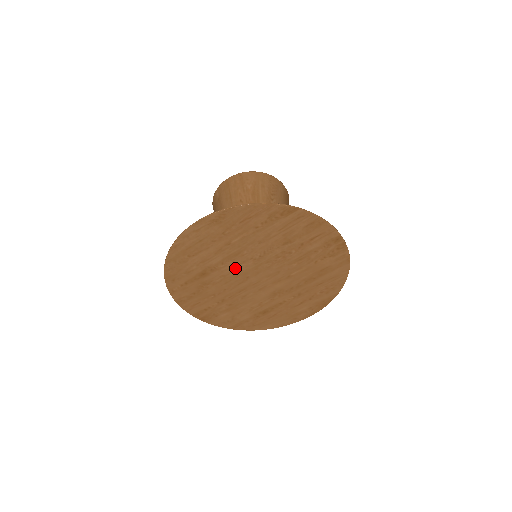
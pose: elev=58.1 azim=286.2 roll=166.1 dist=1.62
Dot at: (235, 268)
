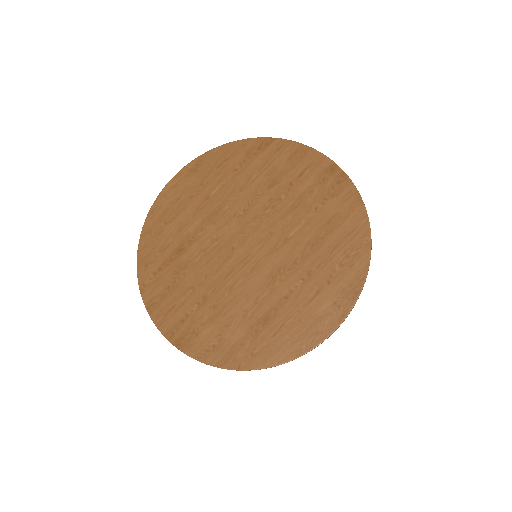
Dot at: (217, 235)
